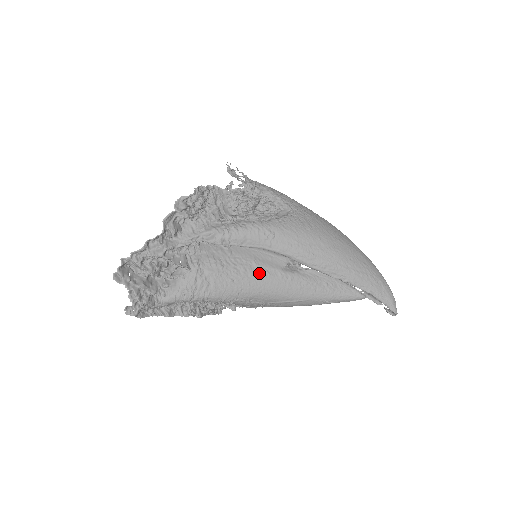
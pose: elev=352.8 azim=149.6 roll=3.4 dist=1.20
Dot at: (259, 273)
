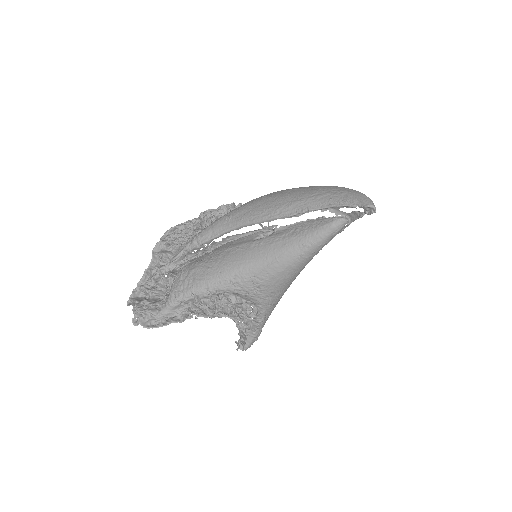
Dot at: (232, 253)
